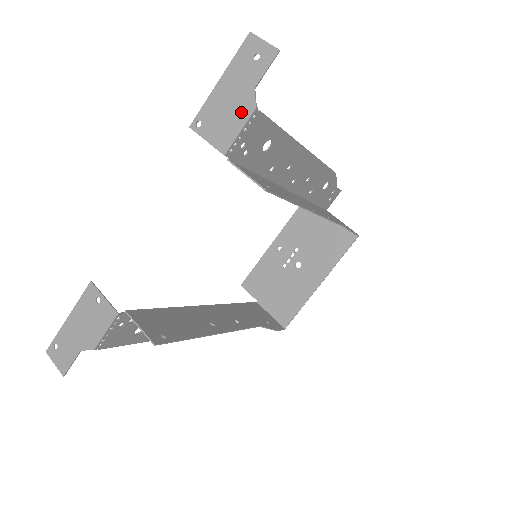
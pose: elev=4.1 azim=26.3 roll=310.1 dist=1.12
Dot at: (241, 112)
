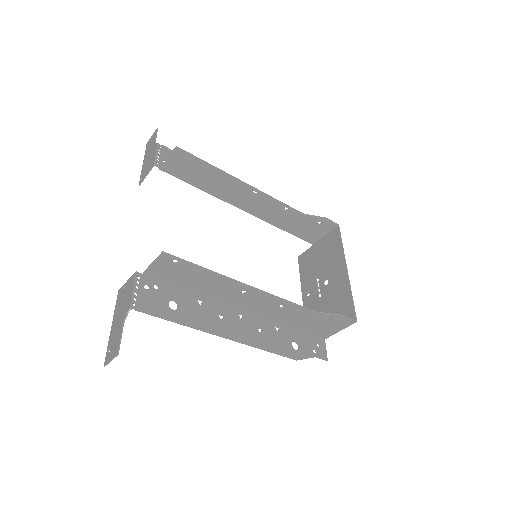
Dot at: (153, 152)
